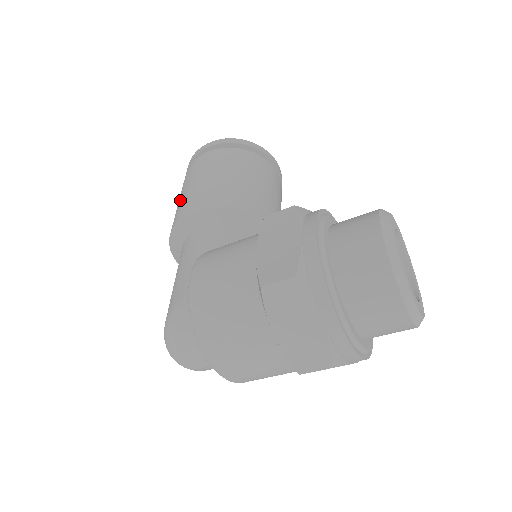
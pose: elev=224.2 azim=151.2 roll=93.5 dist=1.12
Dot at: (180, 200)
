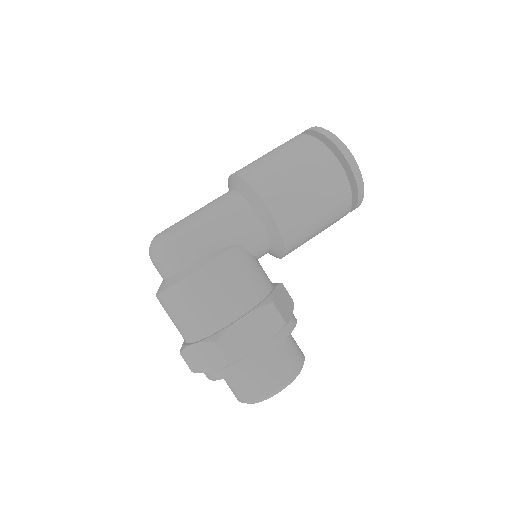
Dot at: (283, 170)
